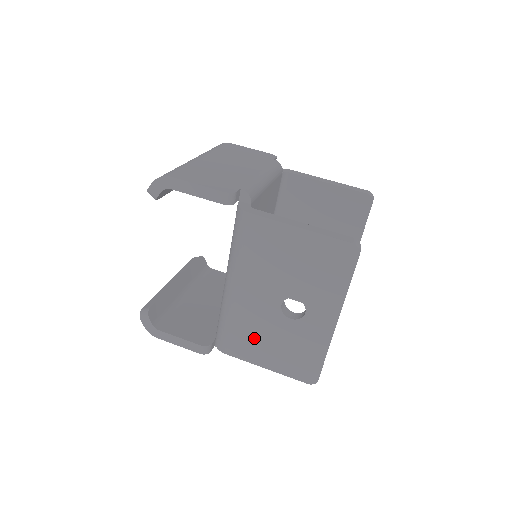
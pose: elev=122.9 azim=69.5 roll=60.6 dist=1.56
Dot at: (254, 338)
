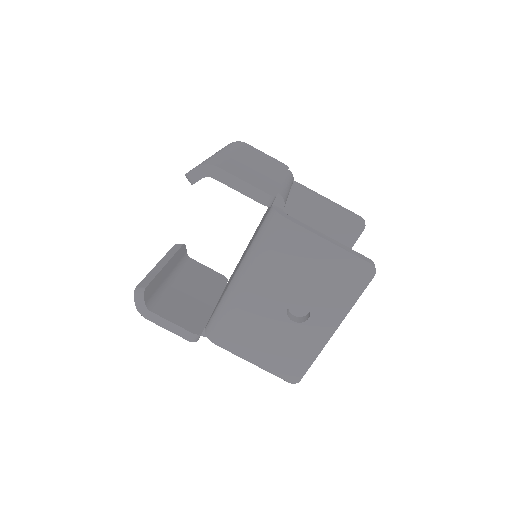
Dot at: (251, 334)
